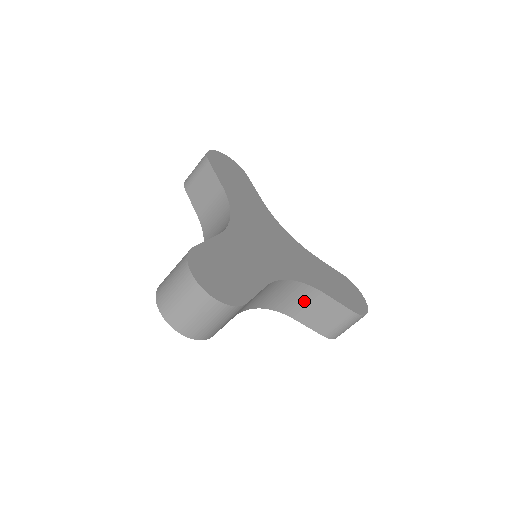
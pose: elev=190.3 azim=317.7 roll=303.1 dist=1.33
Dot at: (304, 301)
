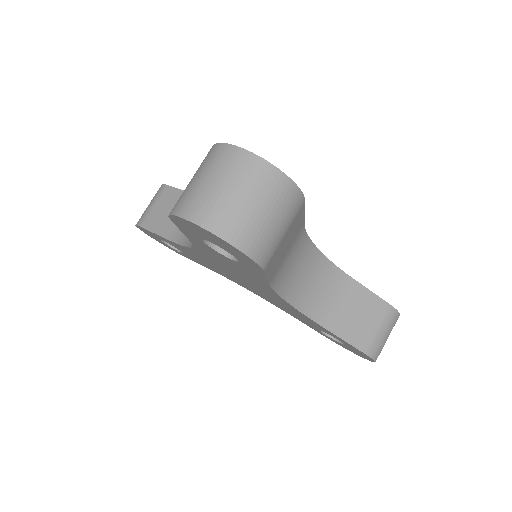
Dot at: (332, 294)
